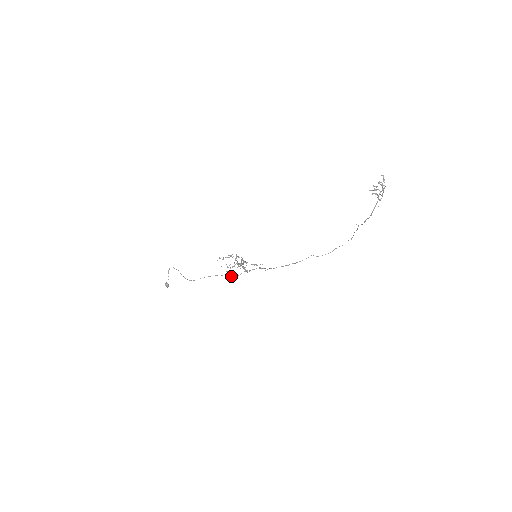
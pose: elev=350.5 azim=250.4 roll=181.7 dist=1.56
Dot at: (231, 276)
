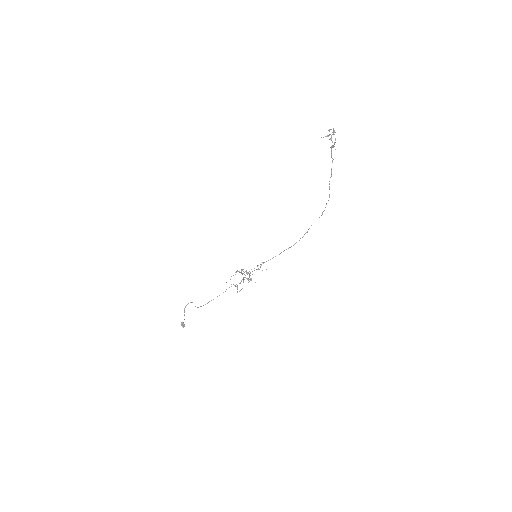
Dot at: occluded
